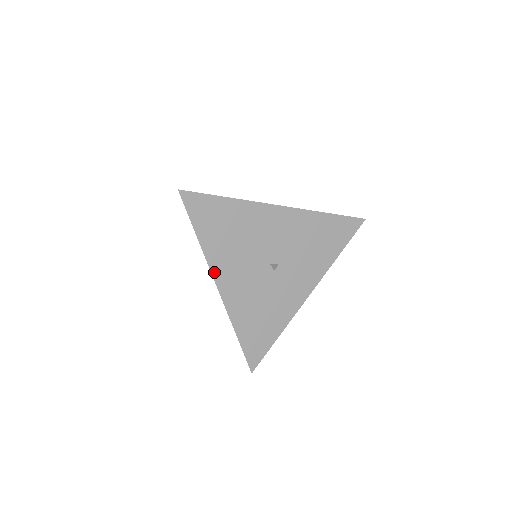
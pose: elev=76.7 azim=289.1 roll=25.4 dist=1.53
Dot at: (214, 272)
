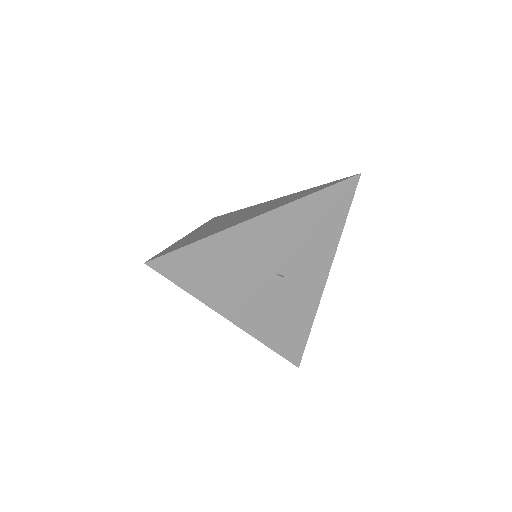
Dot at: (222, 312)
